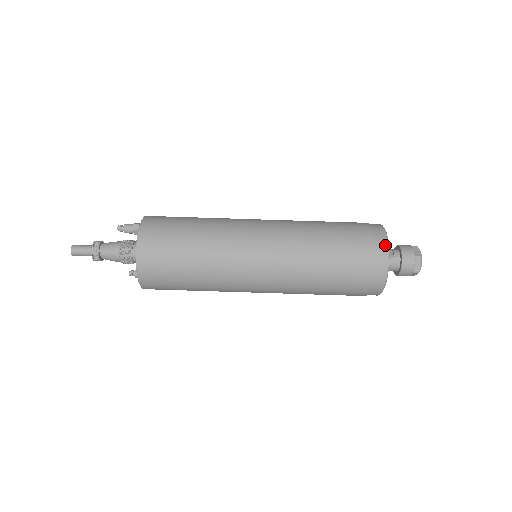
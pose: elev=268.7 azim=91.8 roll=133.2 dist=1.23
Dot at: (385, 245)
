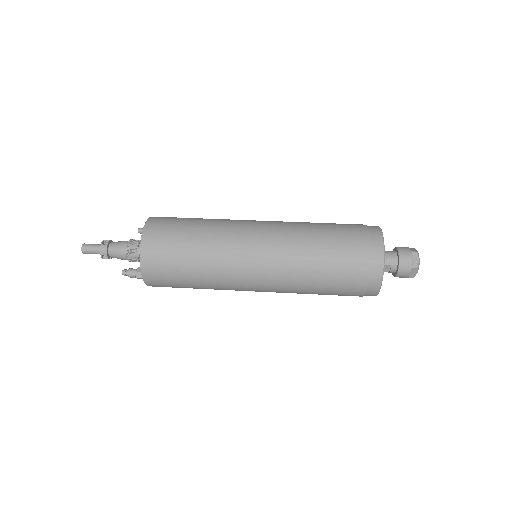
Dot at: occluded
